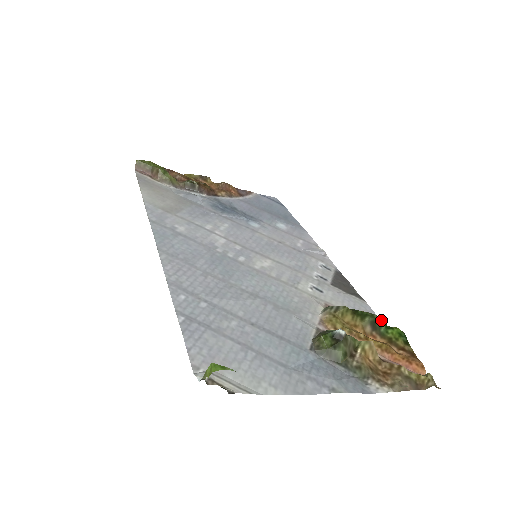
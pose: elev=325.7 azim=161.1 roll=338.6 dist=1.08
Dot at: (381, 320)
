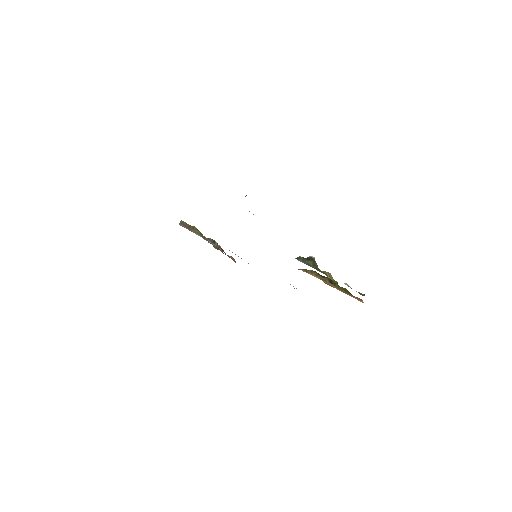
Dot at: (335, 282)
